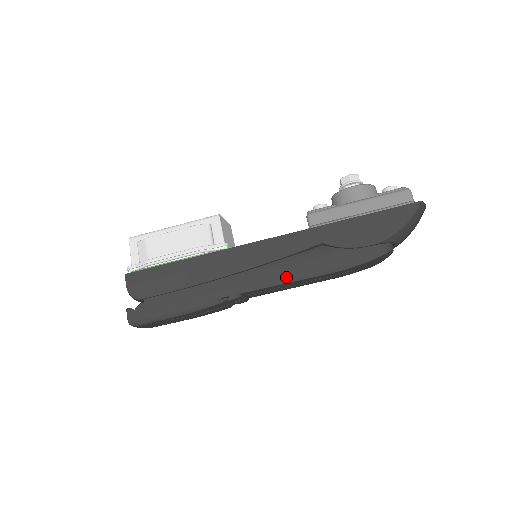
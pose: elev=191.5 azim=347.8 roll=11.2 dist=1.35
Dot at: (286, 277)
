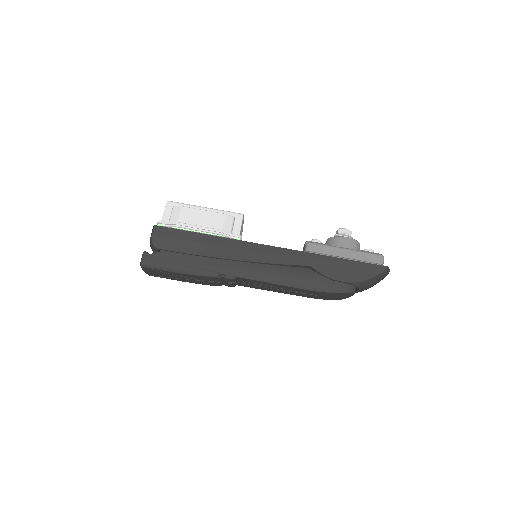
Dot at: (275, 279)
